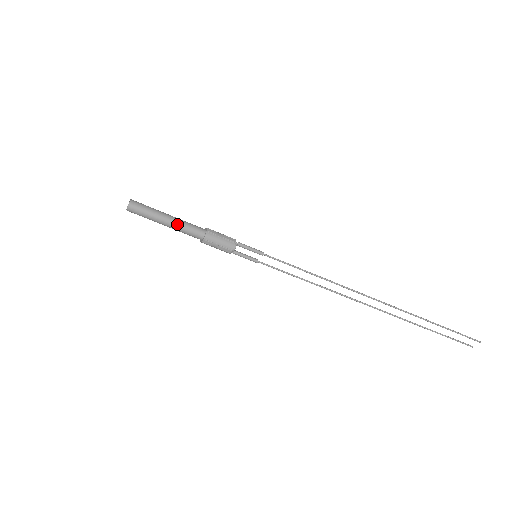
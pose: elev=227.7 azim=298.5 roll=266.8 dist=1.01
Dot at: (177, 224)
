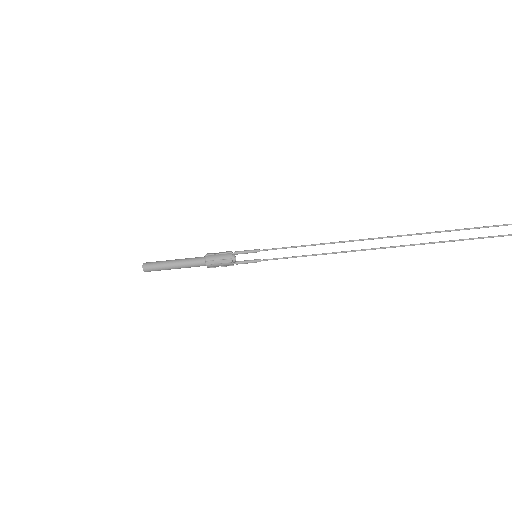
Dot at: (182, 262)
